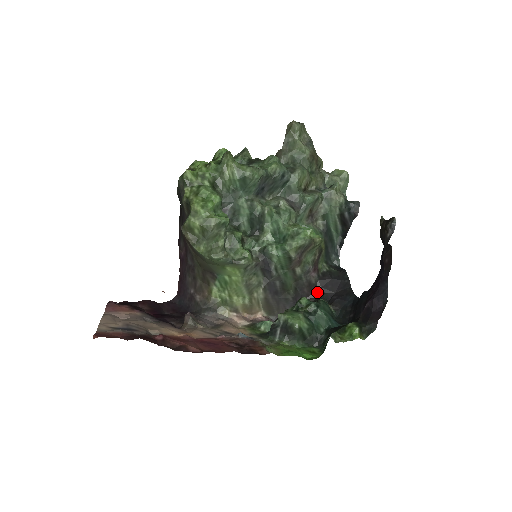
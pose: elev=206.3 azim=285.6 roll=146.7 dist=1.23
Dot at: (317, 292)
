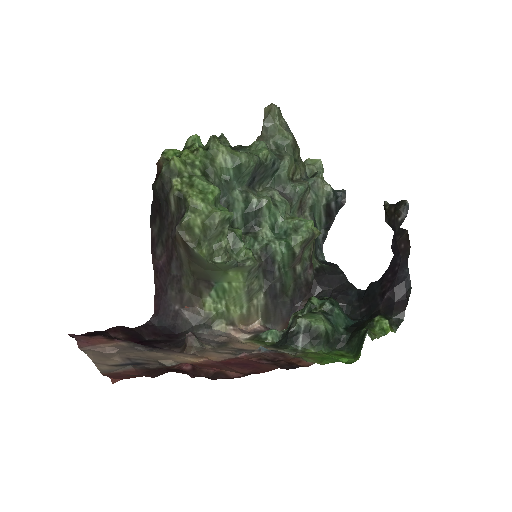
Dot at: (314, 291)
